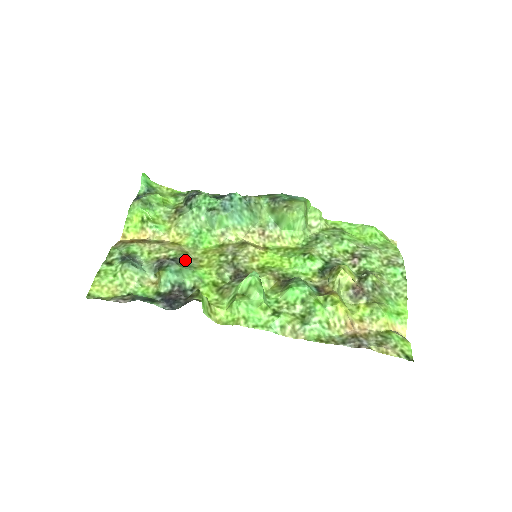
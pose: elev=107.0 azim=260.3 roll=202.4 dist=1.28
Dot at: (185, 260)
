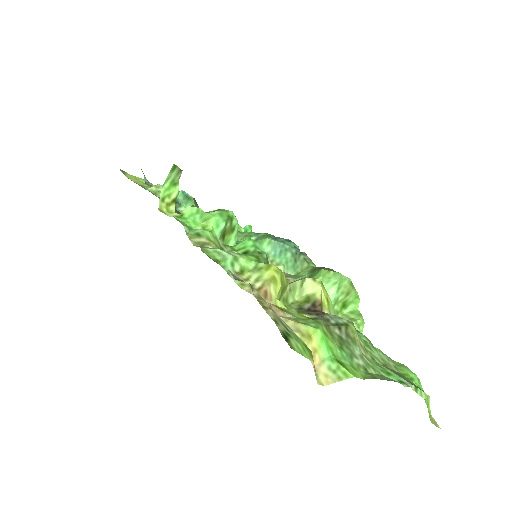
Dot at: occluded
